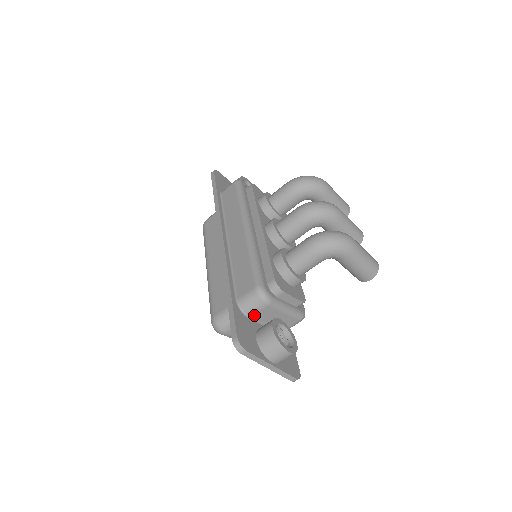
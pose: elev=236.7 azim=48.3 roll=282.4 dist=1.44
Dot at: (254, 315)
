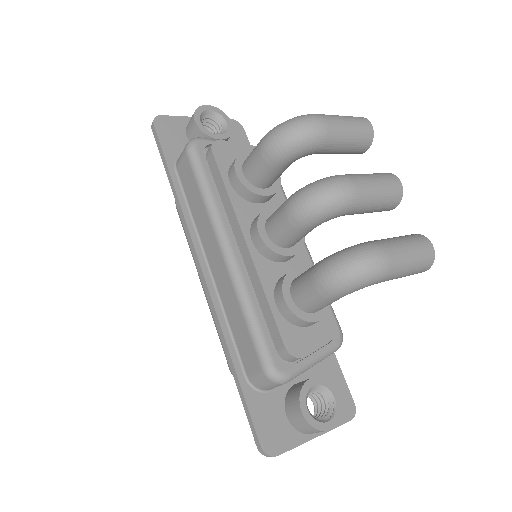
Dot at: (275, 387)
